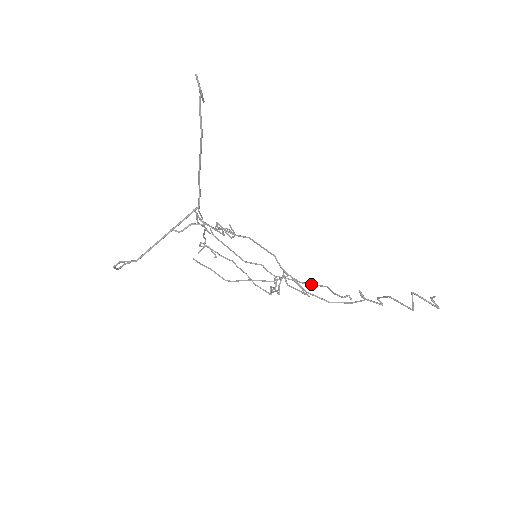
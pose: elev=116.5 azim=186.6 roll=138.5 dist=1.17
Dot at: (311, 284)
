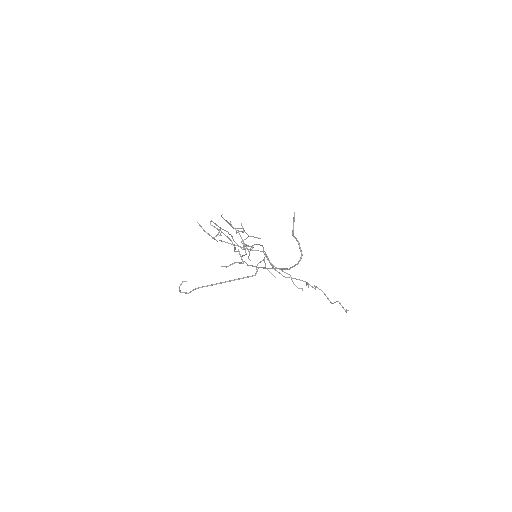
Dot at: occluded
